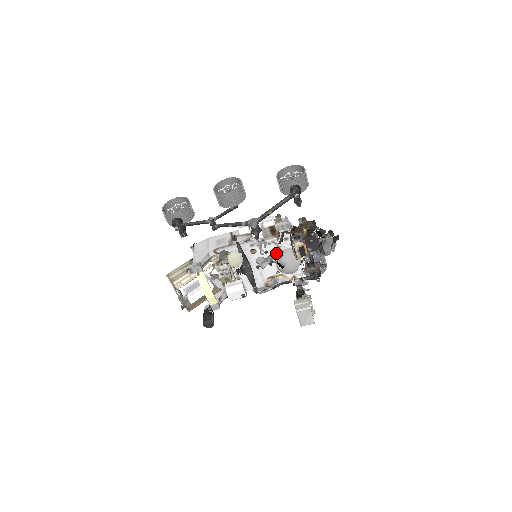
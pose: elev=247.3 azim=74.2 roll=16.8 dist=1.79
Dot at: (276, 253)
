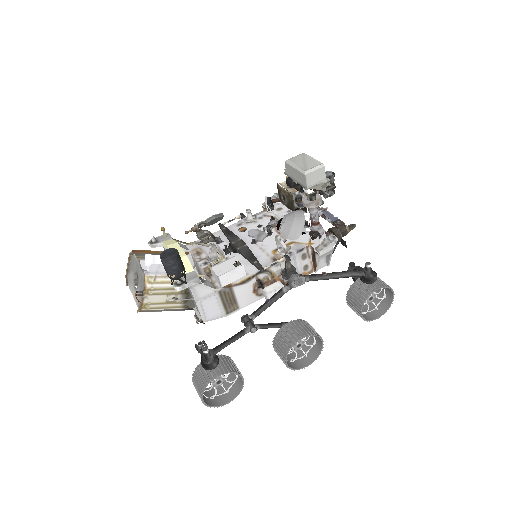
Dot at: (273, 223)
